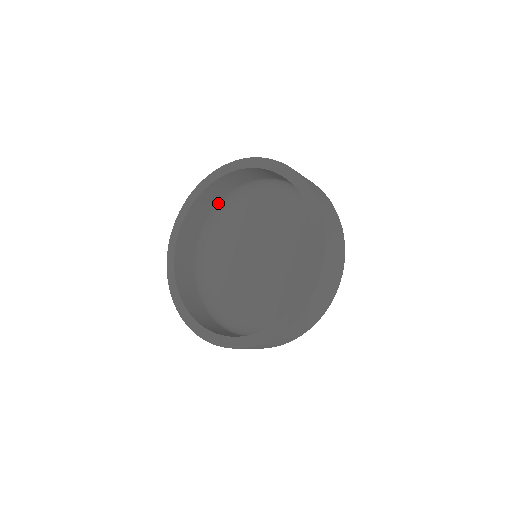
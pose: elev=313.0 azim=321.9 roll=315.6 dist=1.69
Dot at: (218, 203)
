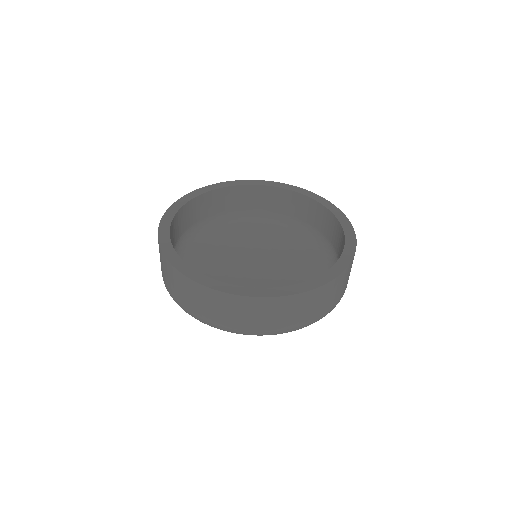
Dot at: (275, 212)
